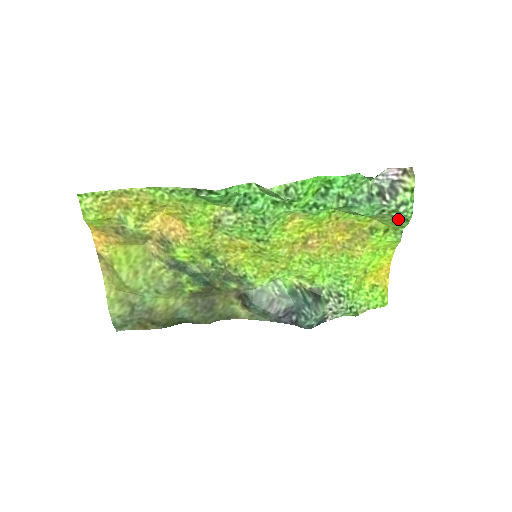
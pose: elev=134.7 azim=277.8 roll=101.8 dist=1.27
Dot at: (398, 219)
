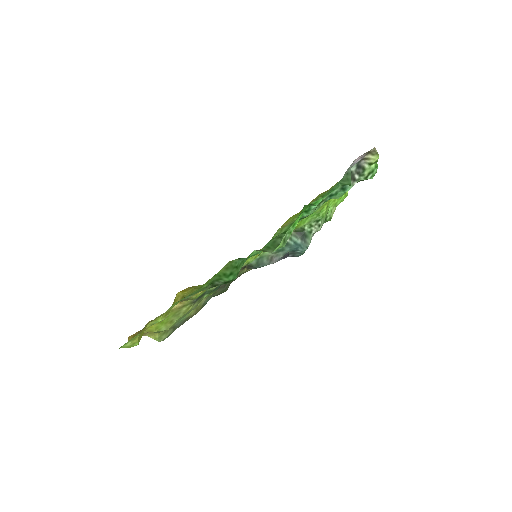
Dot at: occluded
